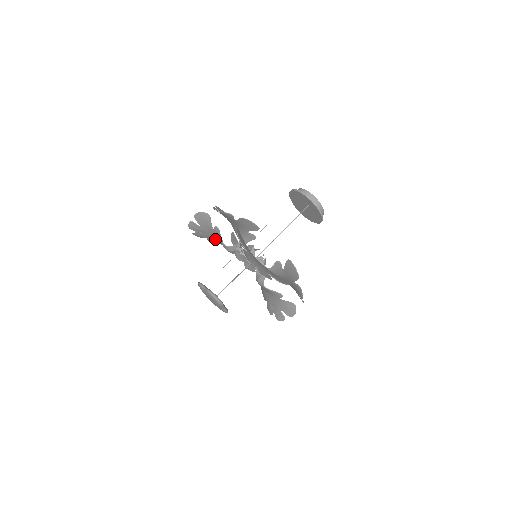
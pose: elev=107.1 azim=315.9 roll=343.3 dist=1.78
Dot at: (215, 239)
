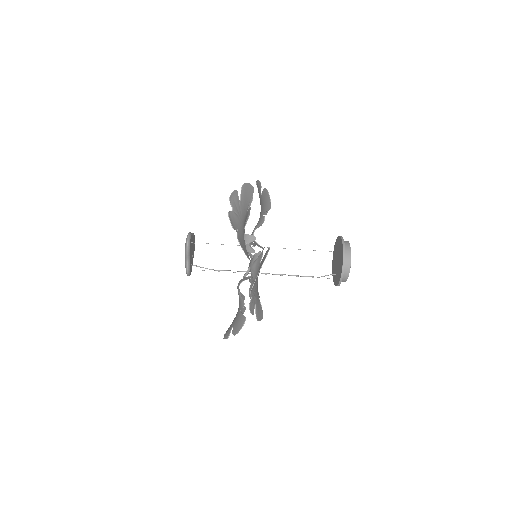
Dot at: (244, 218)
